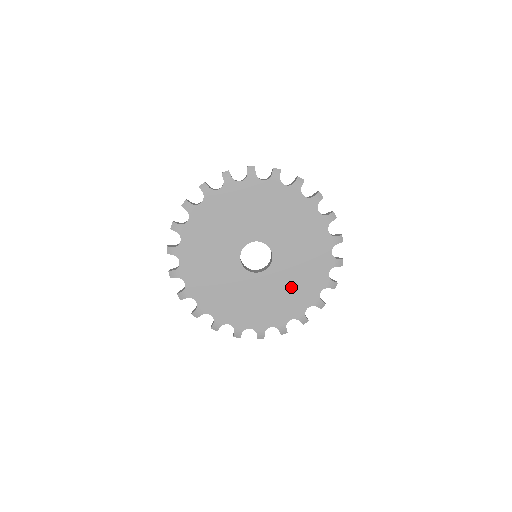
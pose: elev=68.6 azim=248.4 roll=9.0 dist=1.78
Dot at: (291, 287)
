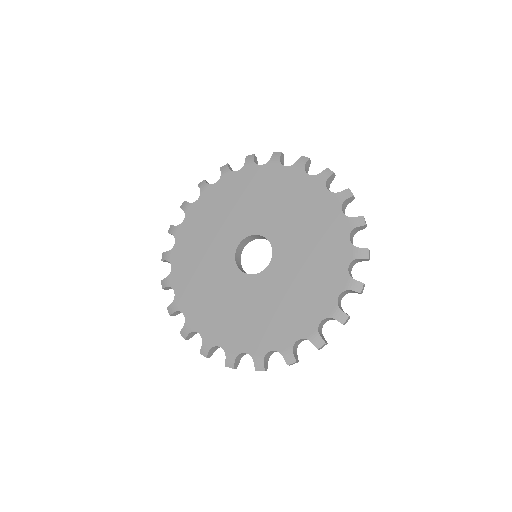
Dot at: (252, 315)
